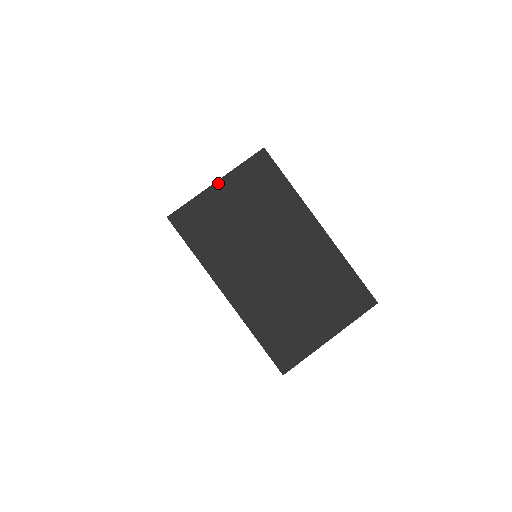
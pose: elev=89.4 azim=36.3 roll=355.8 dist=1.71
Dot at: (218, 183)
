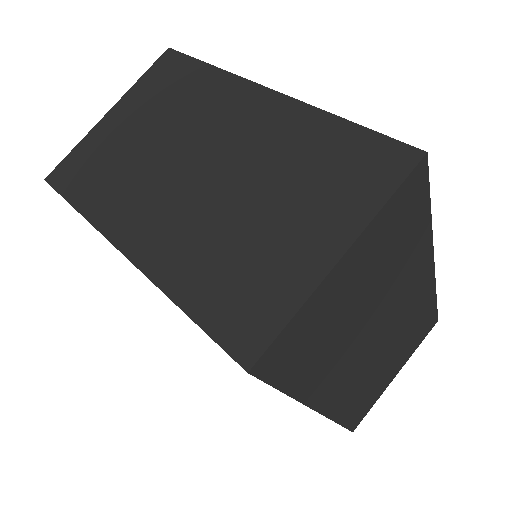
Dot at: (111, 112)
